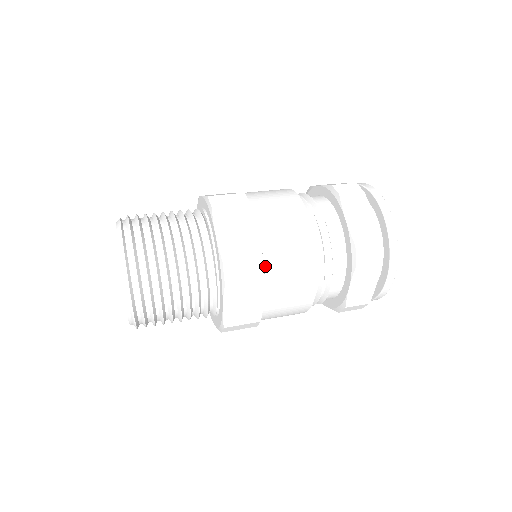
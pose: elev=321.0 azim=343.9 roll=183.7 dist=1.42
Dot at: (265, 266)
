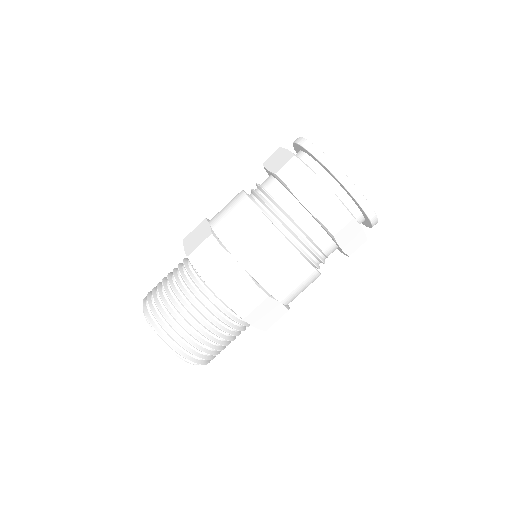
Dot at: (220, 239)
